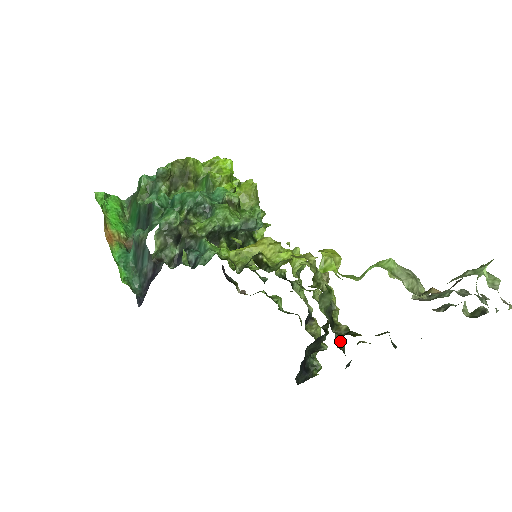
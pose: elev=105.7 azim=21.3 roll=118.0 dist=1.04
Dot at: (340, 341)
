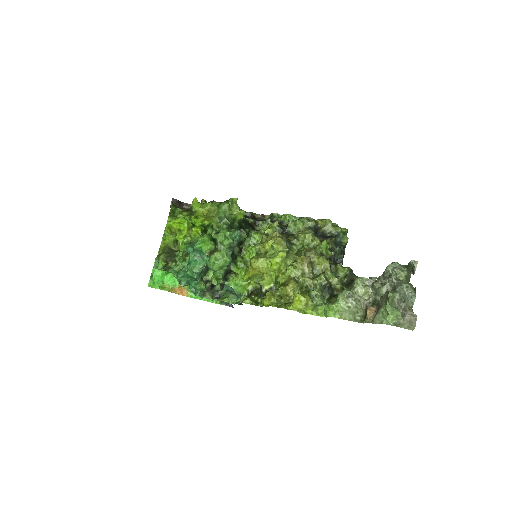
Dot at: (343, 276)
